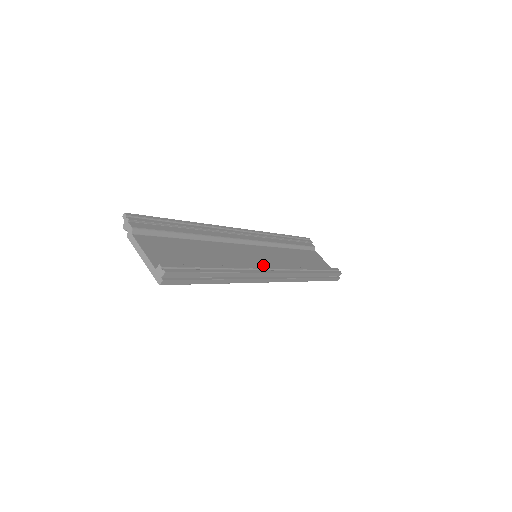
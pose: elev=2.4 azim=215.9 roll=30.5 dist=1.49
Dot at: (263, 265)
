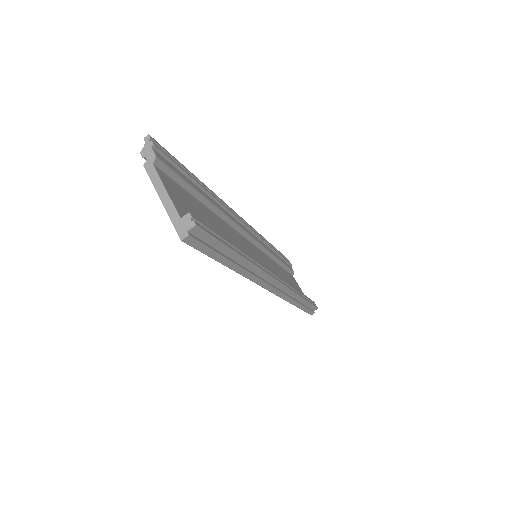
Dot at: occluded
